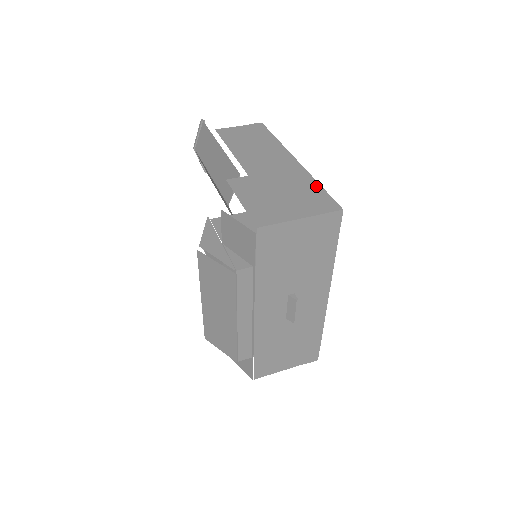
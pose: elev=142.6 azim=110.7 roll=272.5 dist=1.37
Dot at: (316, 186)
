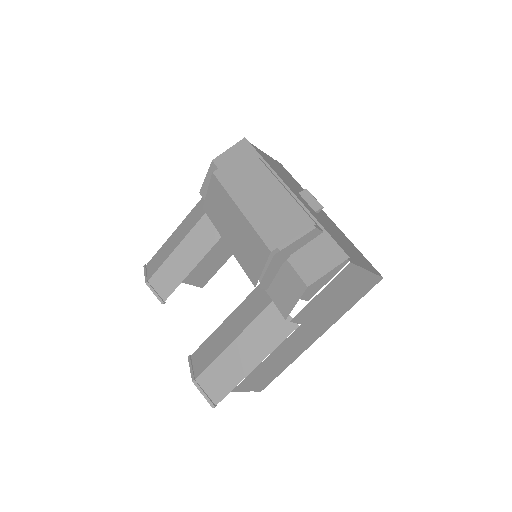
Dot at: occluded
